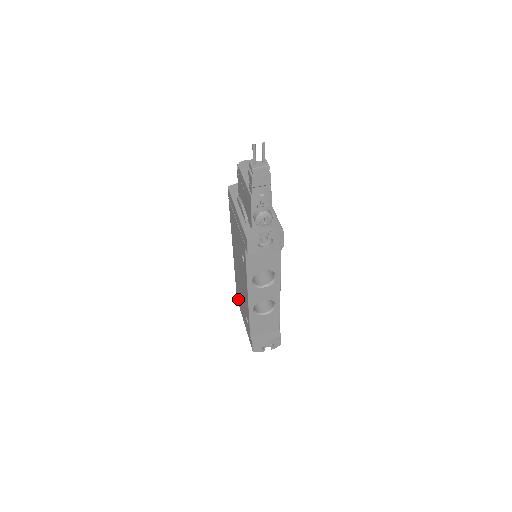
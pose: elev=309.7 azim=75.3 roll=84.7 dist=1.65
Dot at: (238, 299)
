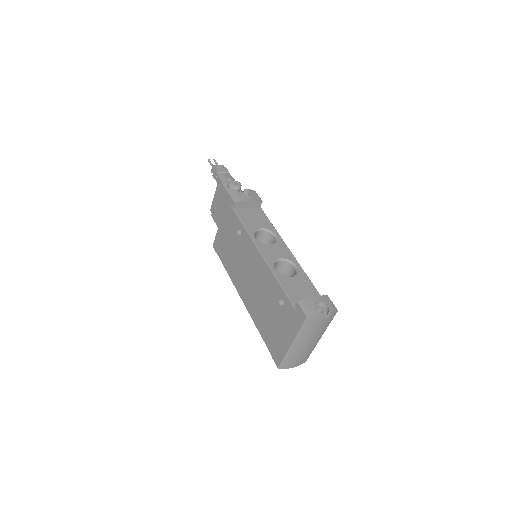
Dot at: (274, 349)
